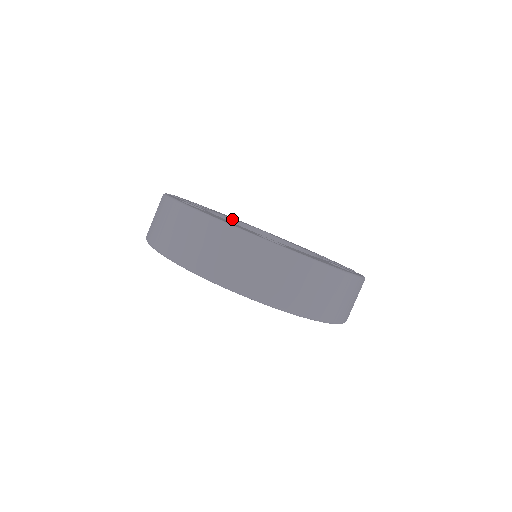
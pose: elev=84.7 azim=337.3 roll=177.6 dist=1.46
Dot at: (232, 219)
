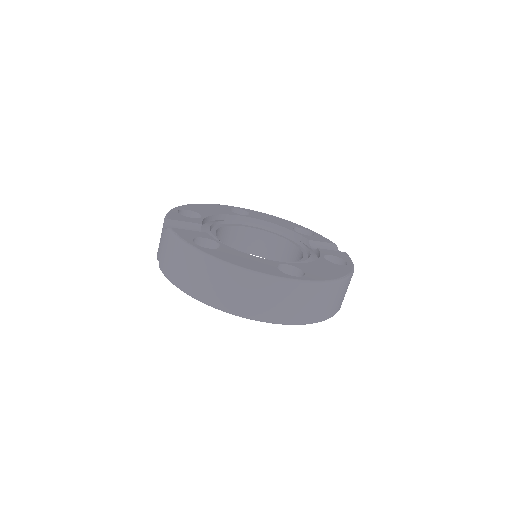
Dot at: (218, 215)
